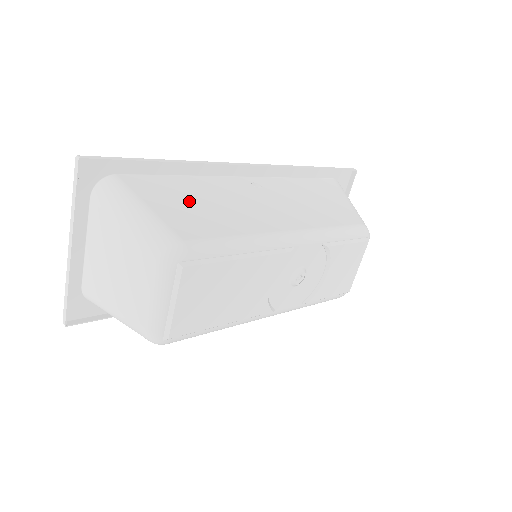
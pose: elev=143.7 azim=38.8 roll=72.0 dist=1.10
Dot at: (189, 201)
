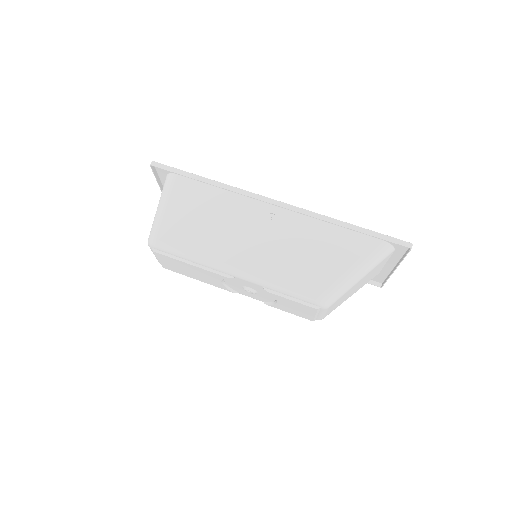
Dot at: (196, 213)
